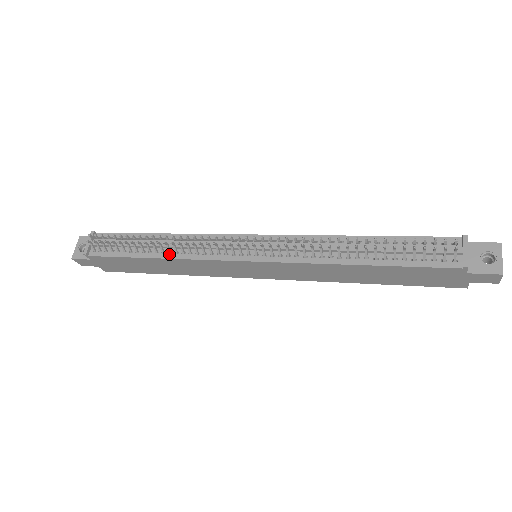
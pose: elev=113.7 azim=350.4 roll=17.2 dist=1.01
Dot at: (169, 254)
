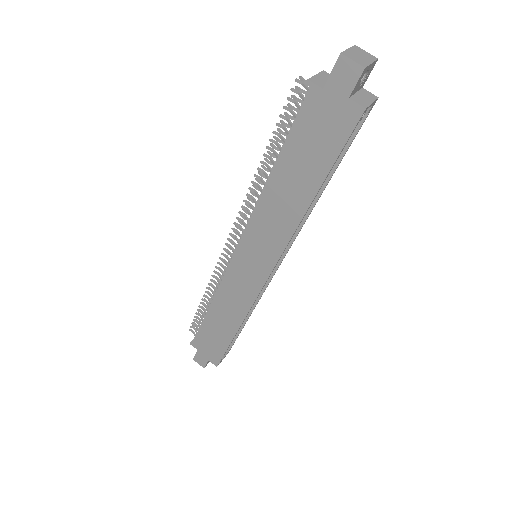
Dot at: (214, 298)
